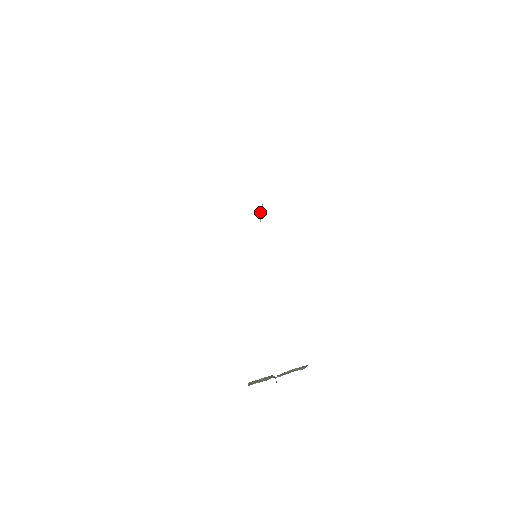
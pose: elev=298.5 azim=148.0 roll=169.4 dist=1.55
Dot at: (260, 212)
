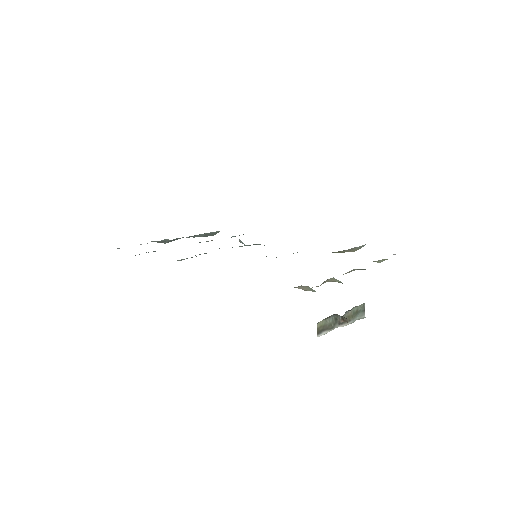
Dot at: (240, 242)
